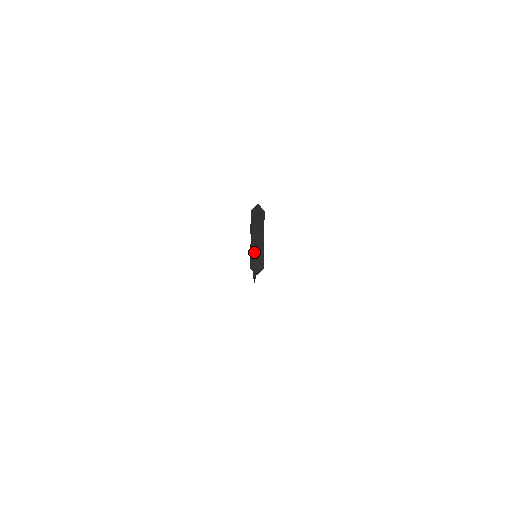
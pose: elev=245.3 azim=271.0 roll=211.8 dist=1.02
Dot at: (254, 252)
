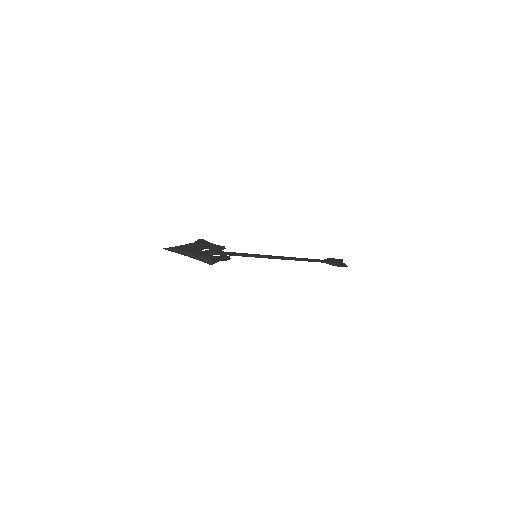
Dot at: occluded
